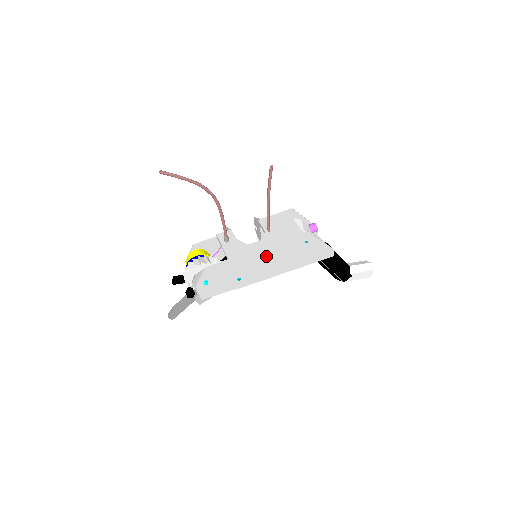
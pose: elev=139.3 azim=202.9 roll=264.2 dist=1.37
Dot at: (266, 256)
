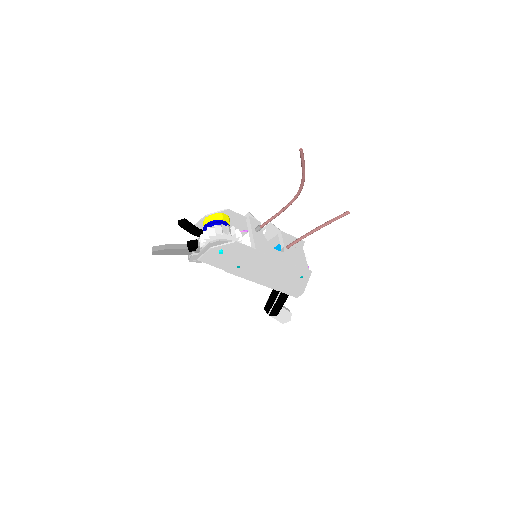
Dot at: (273, 266)
